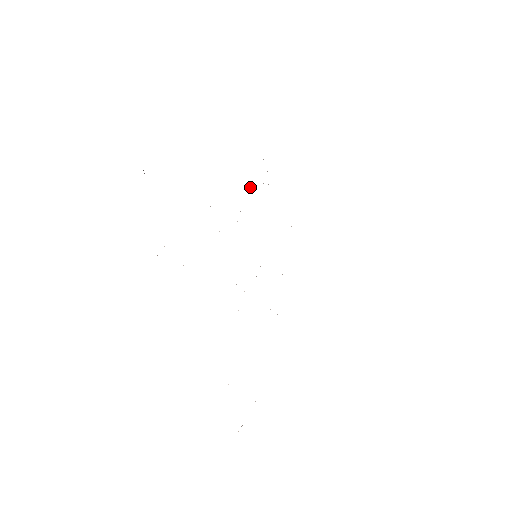
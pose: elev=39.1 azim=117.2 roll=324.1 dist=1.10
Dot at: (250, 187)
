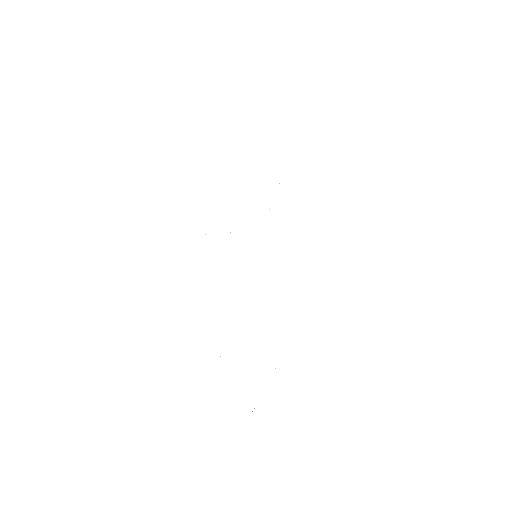
Dot at: occluded
